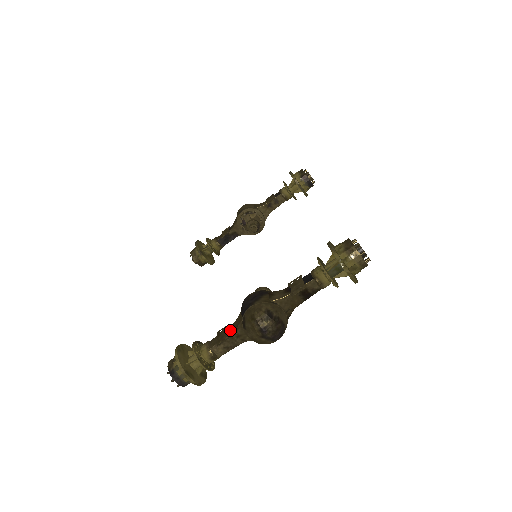
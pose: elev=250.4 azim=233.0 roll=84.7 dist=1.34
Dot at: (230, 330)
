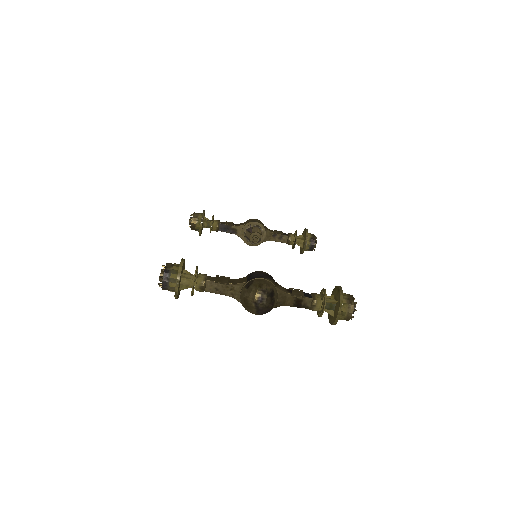
Dot at: (230, 281)
